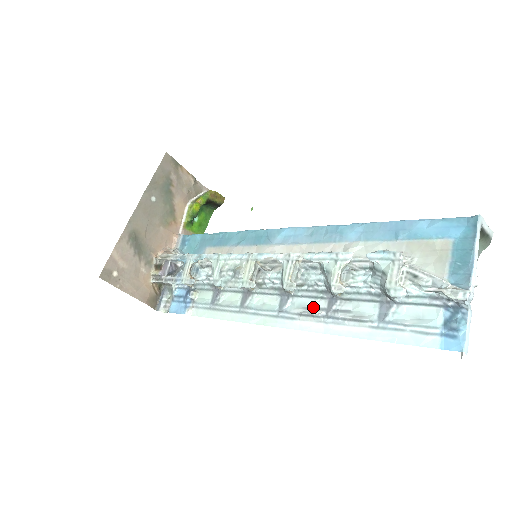
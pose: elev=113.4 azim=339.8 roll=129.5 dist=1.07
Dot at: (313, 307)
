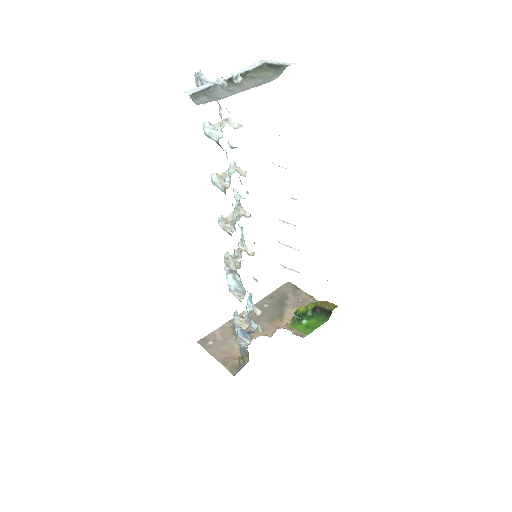
Dot at: occluded
